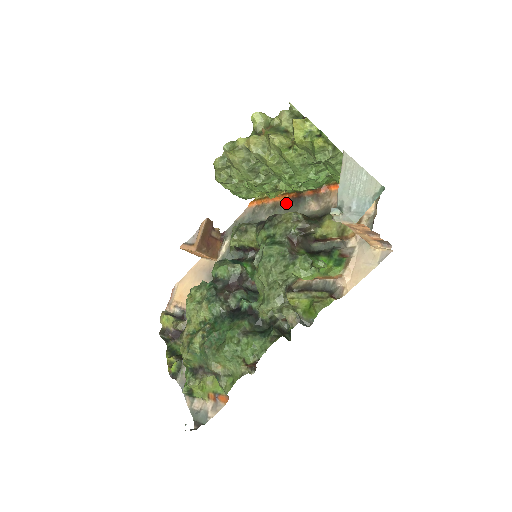
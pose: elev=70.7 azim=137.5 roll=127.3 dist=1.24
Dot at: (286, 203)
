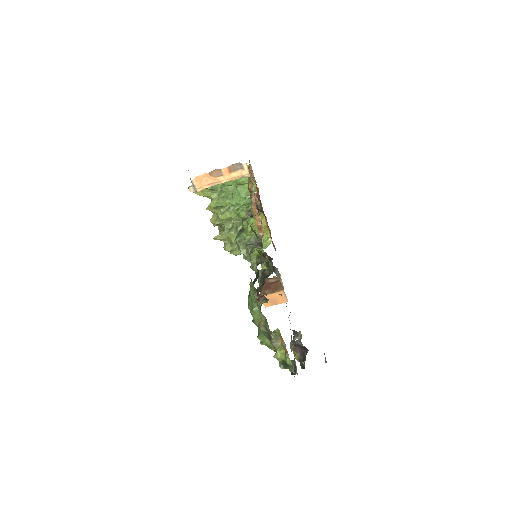
Dot at: (267, 222)
